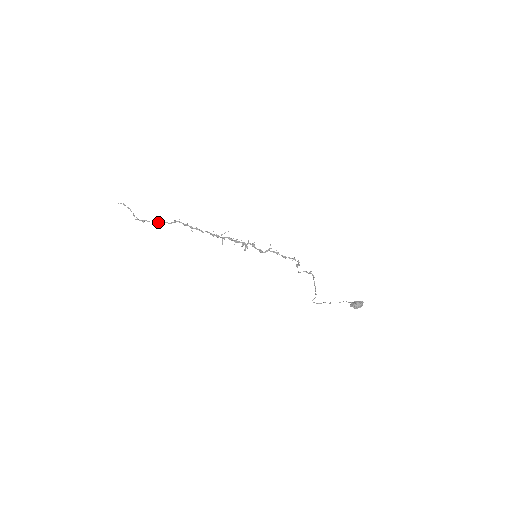
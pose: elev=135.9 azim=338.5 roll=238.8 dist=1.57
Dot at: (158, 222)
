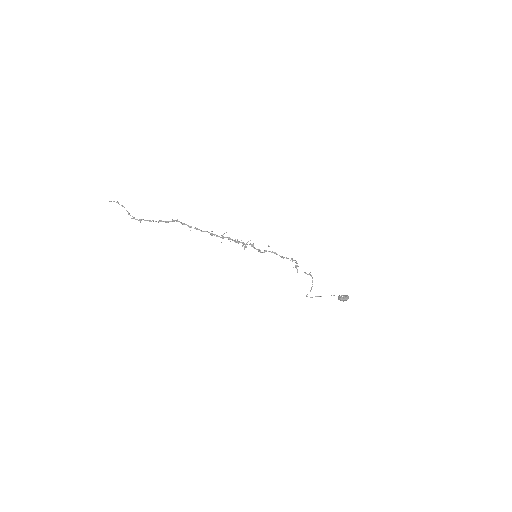
Dot at: (155, 221)
